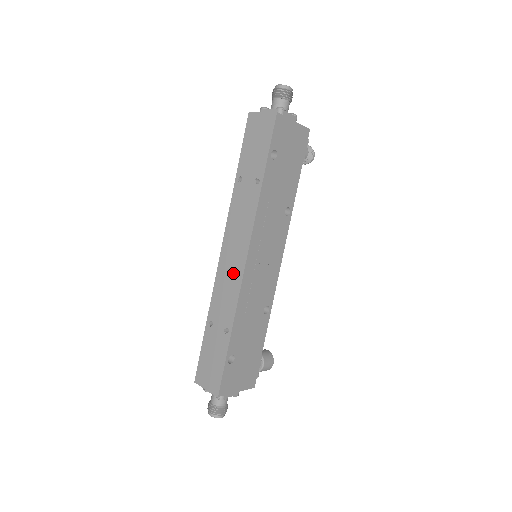
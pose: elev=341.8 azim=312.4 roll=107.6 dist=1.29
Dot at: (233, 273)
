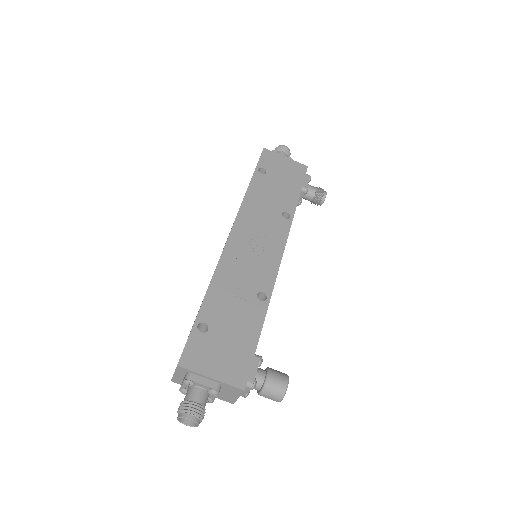
Dot at: occluded
